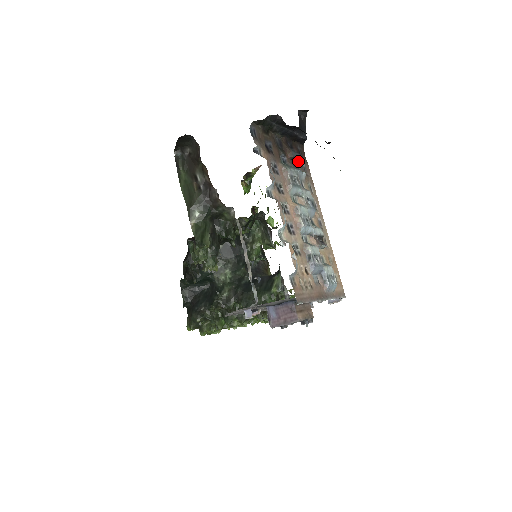
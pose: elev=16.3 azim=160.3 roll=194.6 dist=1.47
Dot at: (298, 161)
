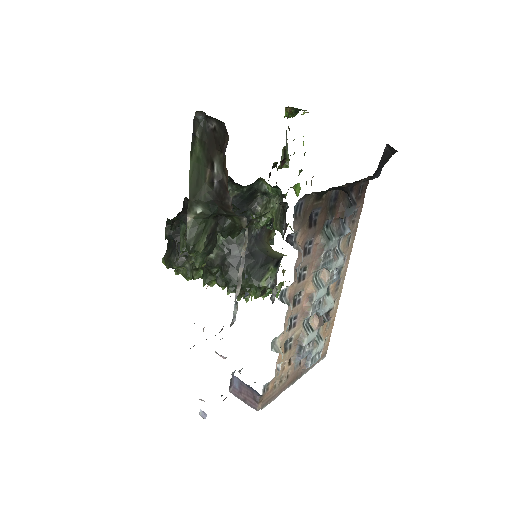
Dot at: occluded
